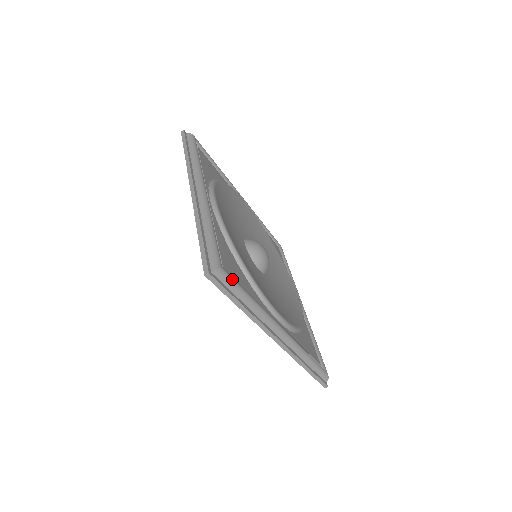
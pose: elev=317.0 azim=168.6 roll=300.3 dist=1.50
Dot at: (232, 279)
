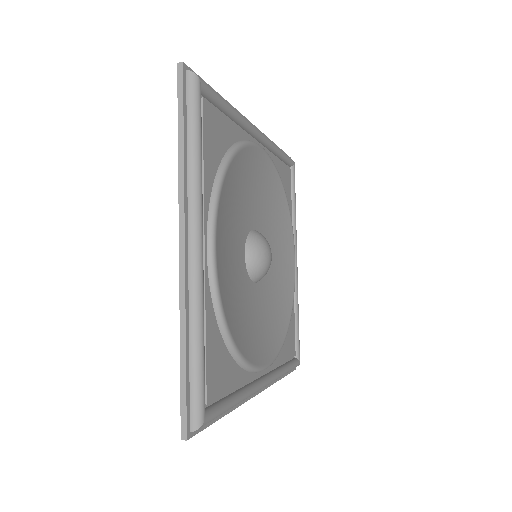
Dot at: (215, 416)
